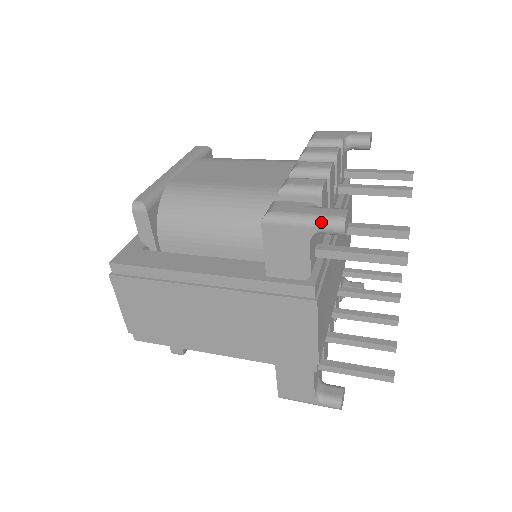
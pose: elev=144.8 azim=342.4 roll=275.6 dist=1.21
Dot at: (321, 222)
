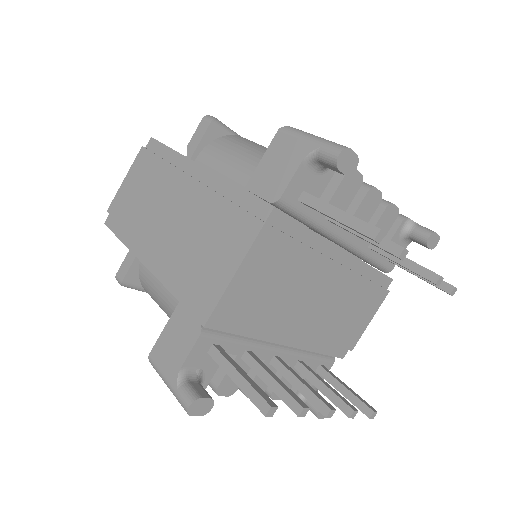
Dot at: (325, 142)
